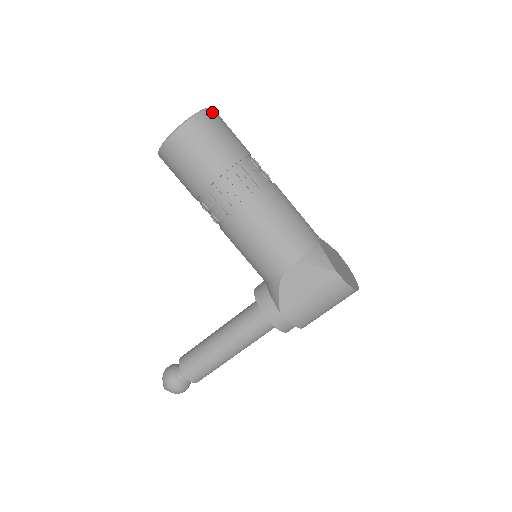
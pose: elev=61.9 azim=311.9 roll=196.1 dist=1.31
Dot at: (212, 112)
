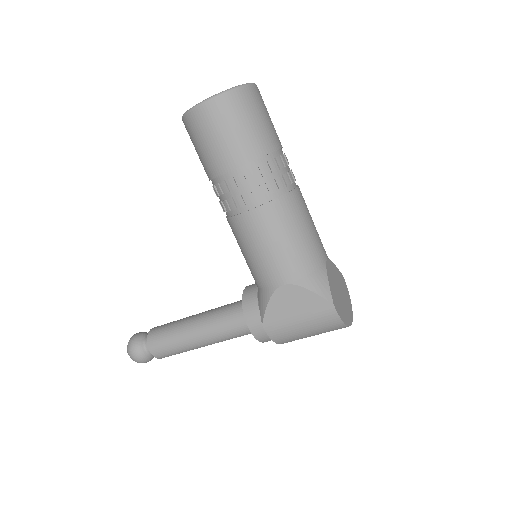
Dot at: (253, 90)
